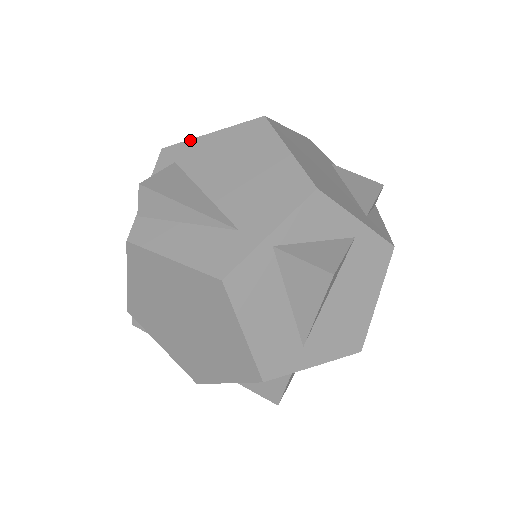
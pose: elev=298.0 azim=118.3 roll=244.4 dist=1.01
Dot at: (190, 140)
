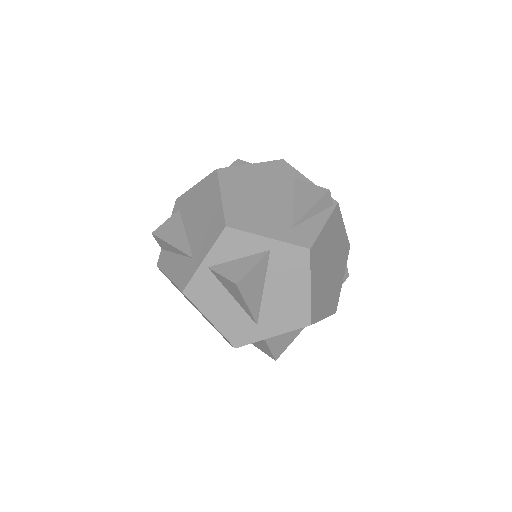
Dot at: (186, 192)
